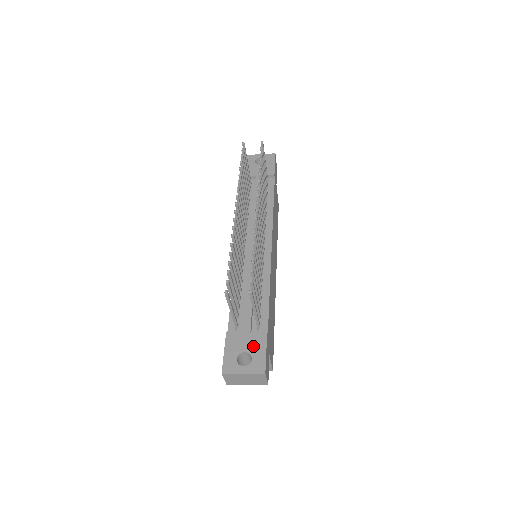
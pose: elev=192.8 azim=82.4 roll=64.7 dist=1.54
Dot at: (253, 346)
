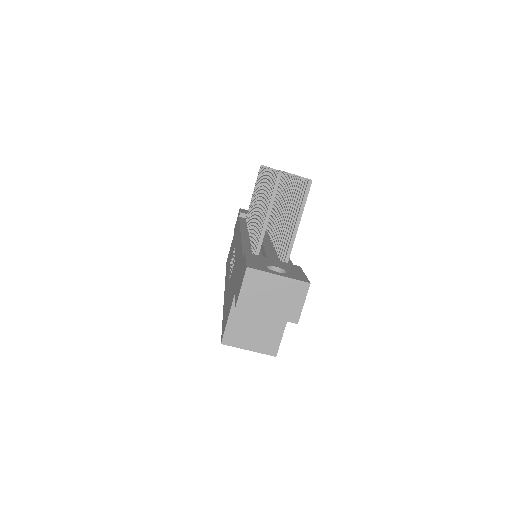
Dot at: (285, 267)
